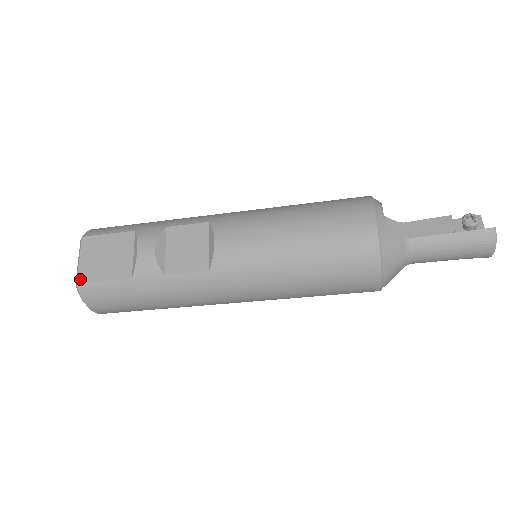
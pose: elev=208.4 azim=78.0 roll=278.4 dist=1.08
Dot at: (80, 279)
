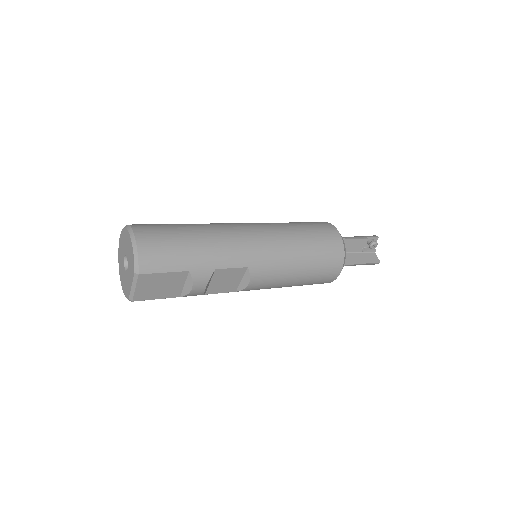
Dot at: (136, 299)
